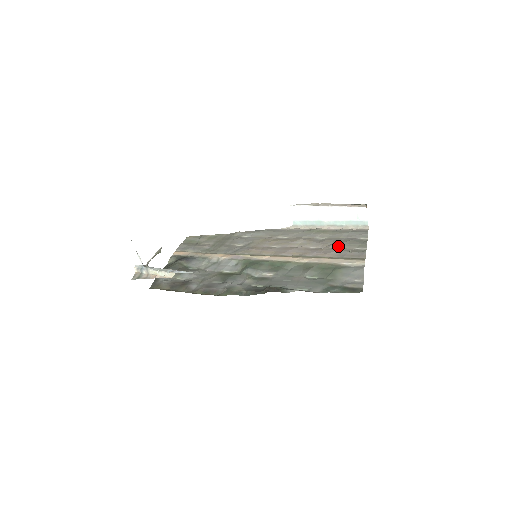
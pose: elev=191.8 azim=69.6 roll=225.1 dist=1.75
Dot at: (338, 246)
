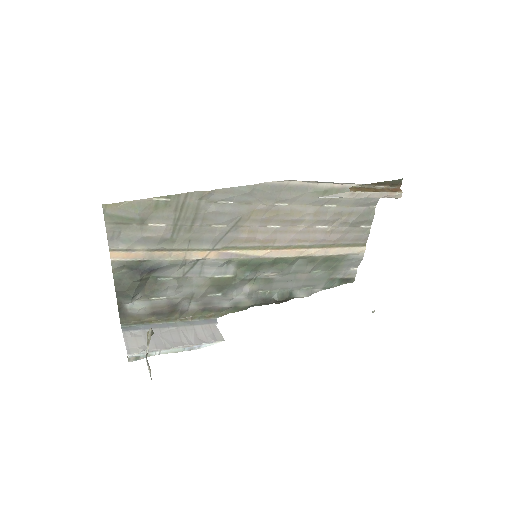
Dot at: (346, 226)
